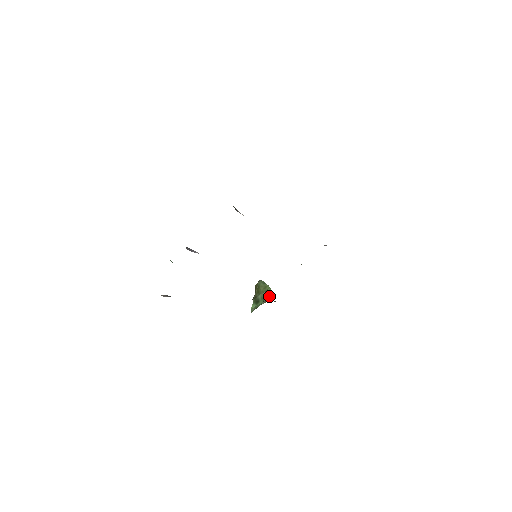
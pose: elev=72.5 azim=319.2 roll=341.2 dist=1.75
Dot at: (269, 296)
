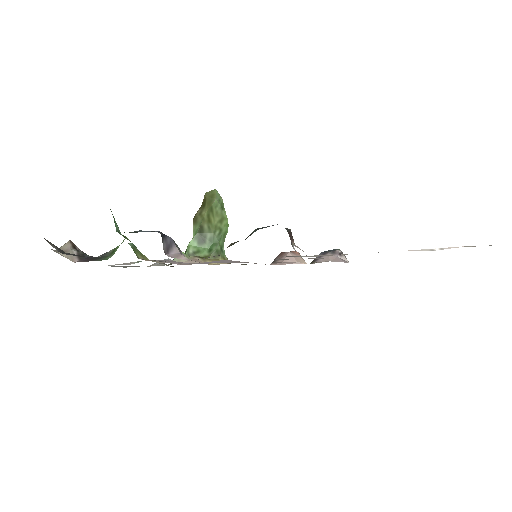
Dot at: (222, 242)
